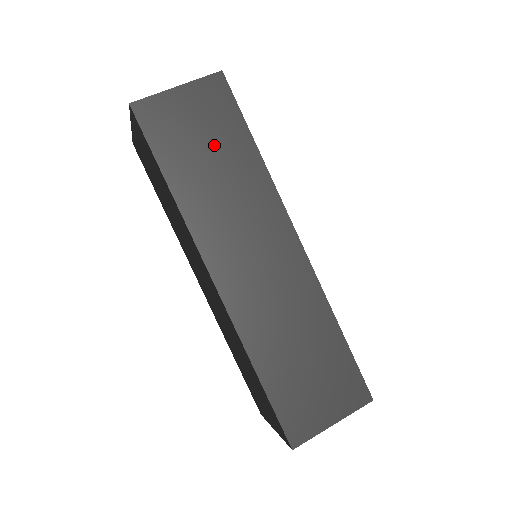
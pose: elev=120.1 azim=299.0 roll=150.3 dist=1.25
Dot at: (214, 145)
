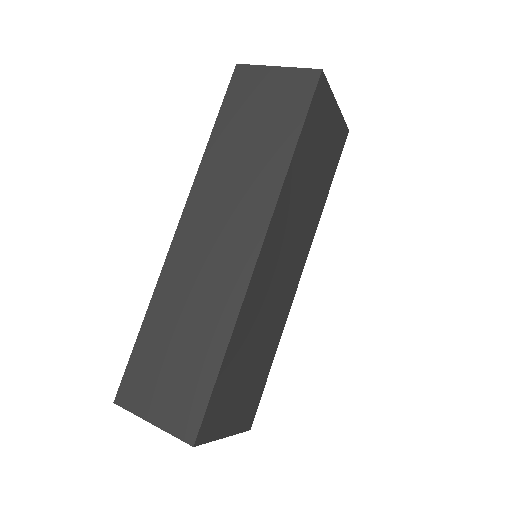
Dot at: (264, 126)
